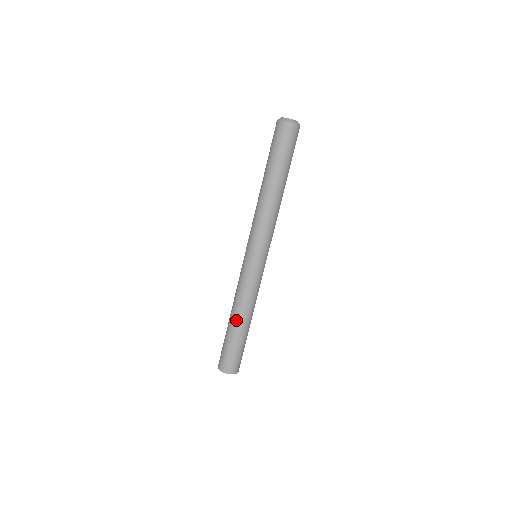
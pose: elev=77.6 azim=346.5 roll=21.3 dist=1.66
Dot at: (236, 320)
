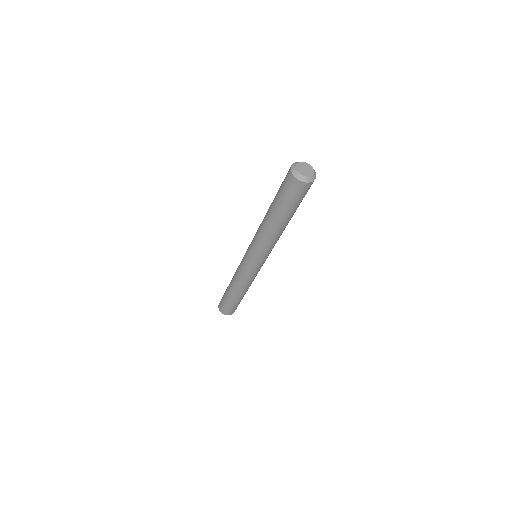
Dot at: (230, 286)
